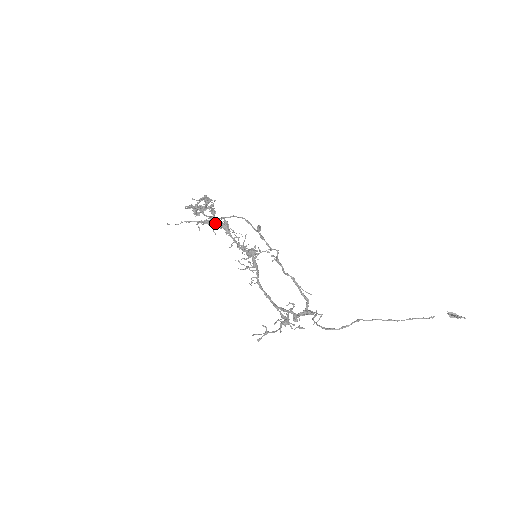
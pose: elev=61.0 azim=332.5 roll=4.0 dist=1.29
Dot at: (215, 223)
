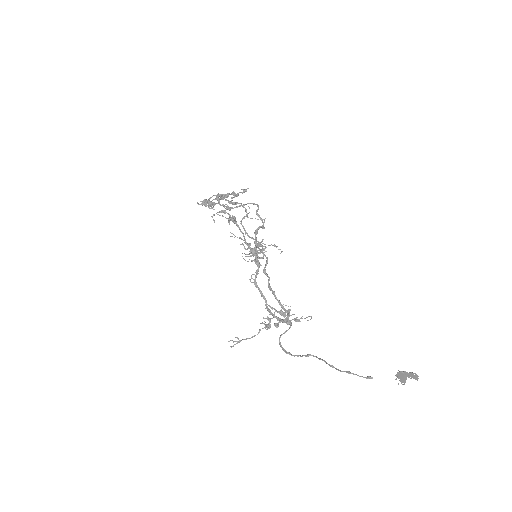
Dot at: (239, 203)
